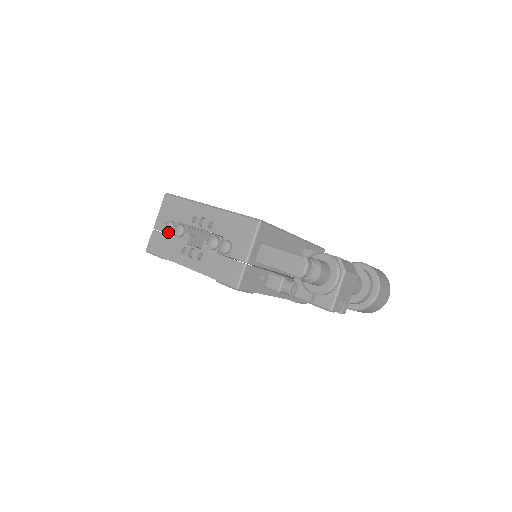
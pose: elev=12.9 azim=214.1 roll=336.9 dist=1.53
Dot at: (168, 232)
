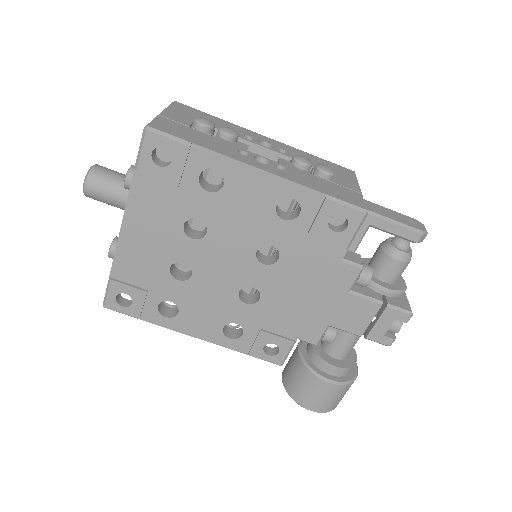
Dot at: (207, 125)
